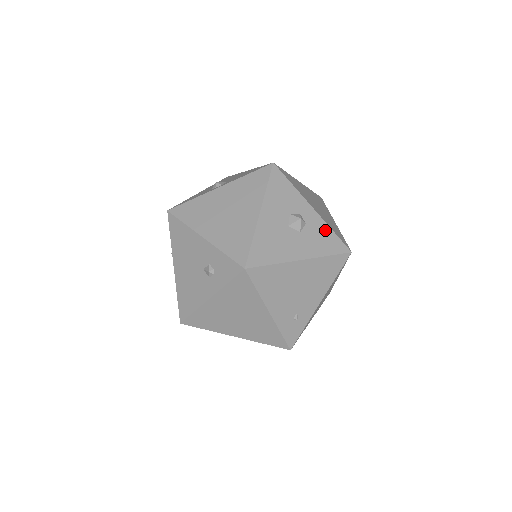
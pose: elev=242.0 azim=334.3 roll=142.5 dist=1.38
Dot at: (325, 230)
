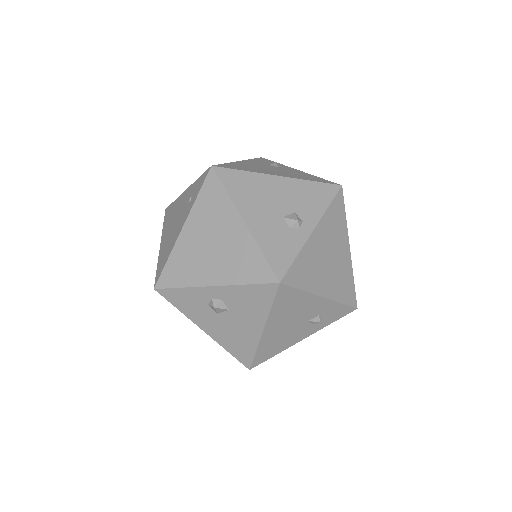
Dot at: occluded
